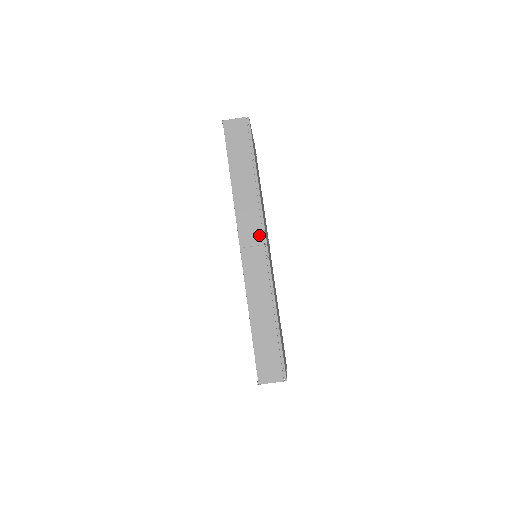
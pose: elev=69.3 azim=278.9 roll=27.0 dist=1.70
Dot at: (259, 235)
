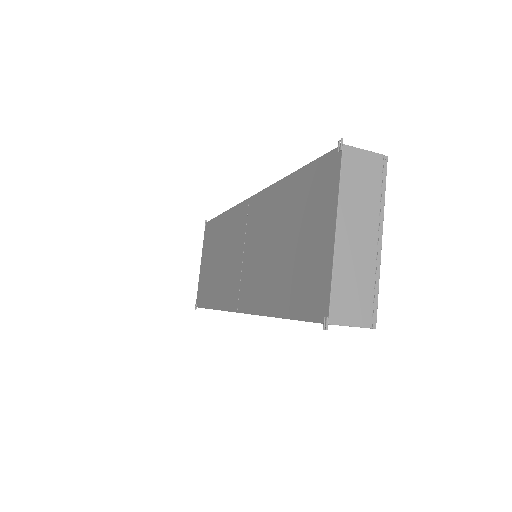
Dot at: occluded
